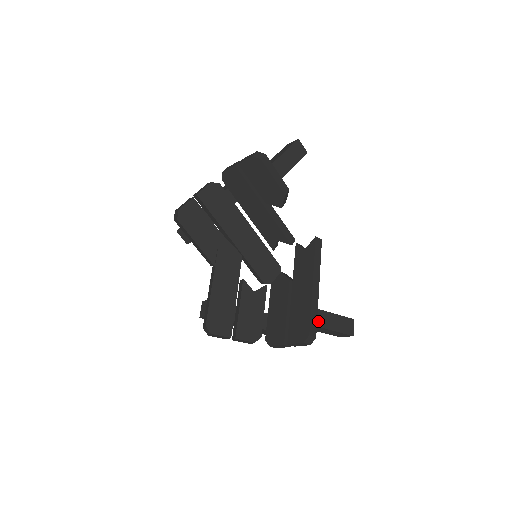
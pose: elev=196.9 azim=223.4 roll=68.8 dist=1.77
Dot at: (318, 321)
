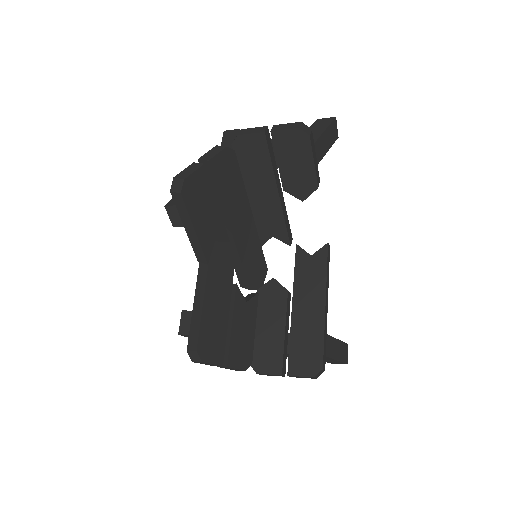
Dot at: (327, 349)
